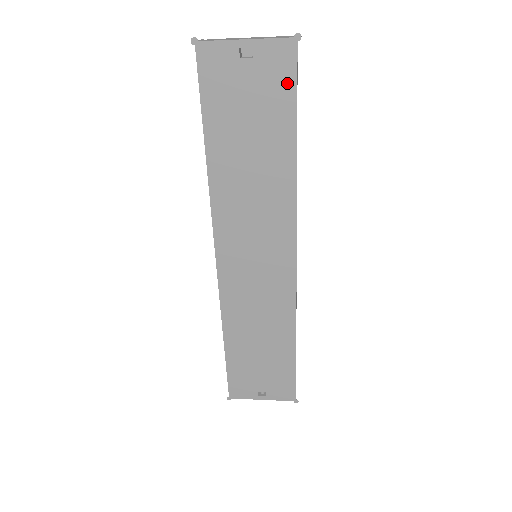
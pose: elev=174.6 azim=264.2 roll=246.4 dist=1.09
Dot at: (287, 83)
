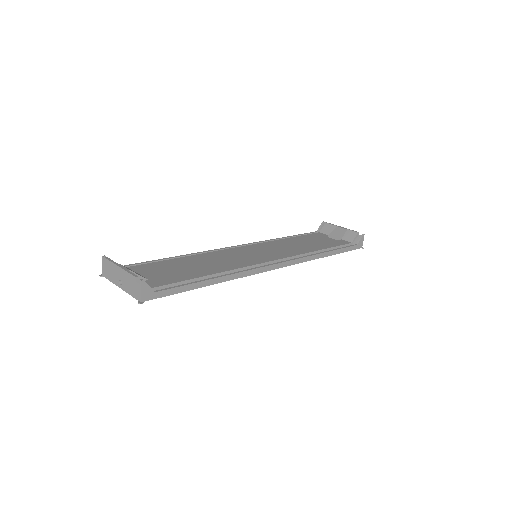
Dot at: occluded
